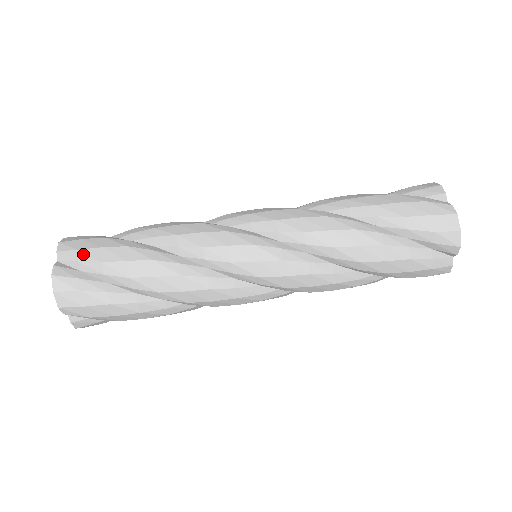
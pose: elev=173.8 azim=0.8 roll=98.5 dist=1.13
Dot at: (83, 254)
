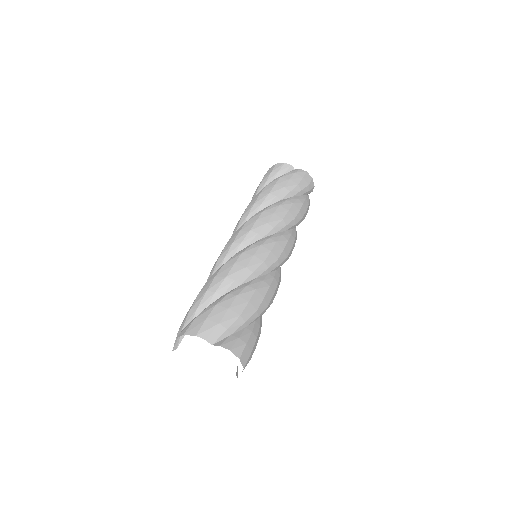
Dot at: (225, 322)
